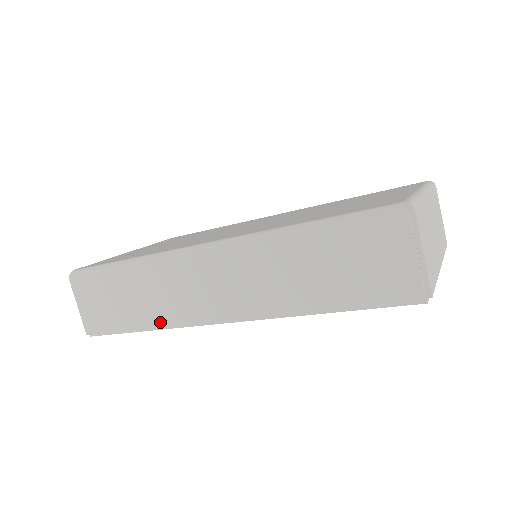
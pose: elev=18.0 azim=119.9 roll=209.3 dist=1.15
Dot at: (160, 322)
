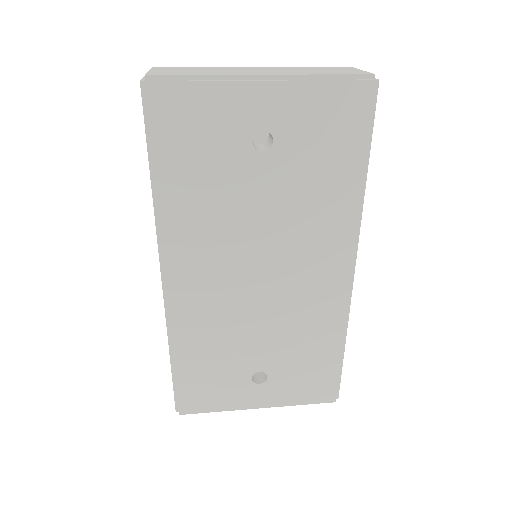
Dot at: (168, 334)
